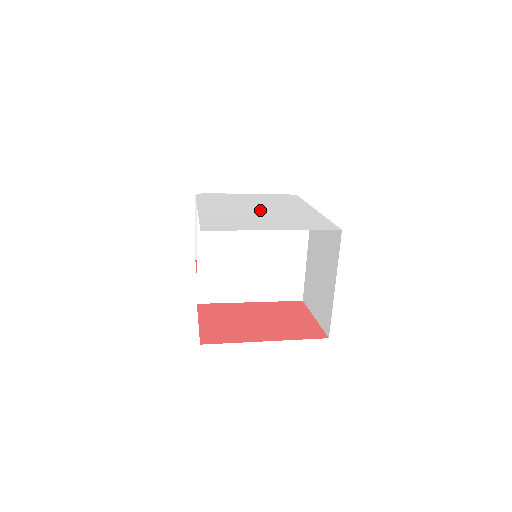
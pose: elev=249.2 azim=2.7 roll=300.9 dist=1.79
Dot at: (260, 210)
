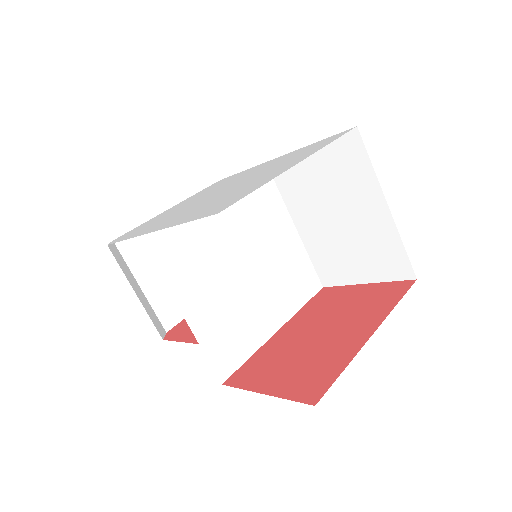
Dot at: (226, 188)
